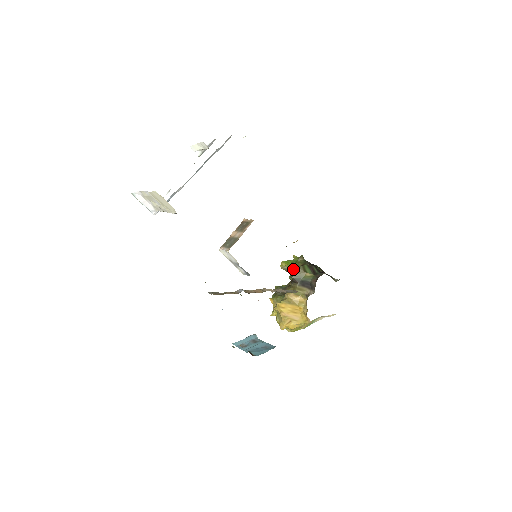
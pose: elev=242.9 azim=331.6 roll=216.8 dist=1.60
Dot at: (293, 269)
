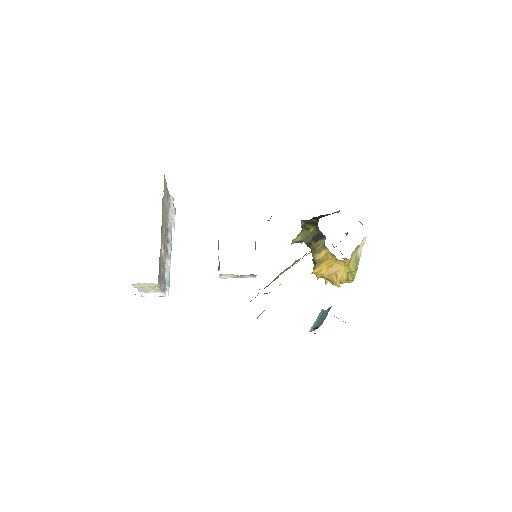
Dot at: (299, 237)
